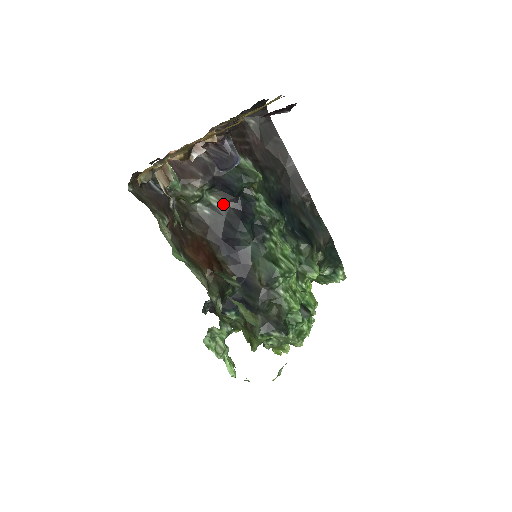
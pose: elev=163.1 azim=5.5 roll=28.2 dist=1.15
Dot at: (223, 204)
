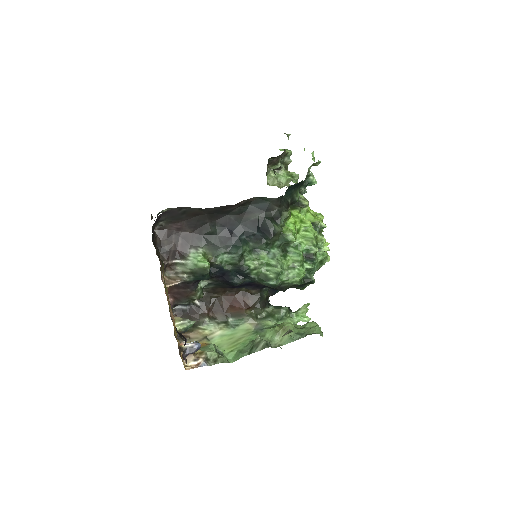
Dot at: (212, 280)
